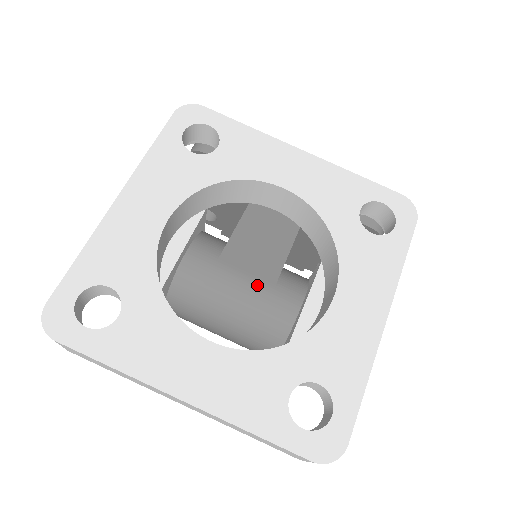
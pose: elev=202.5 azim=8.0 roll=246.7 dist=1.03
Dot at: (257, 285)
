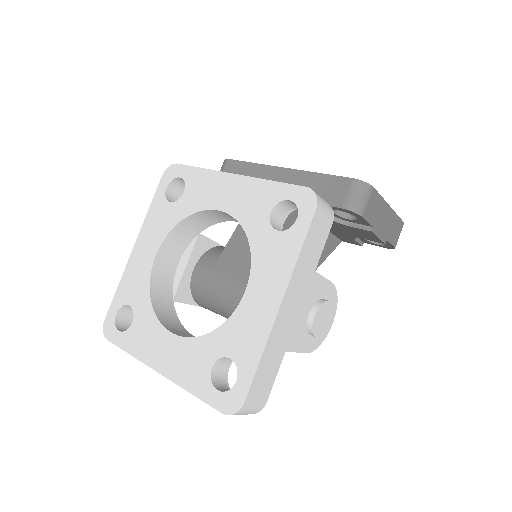
Dot at: (235, 284)
